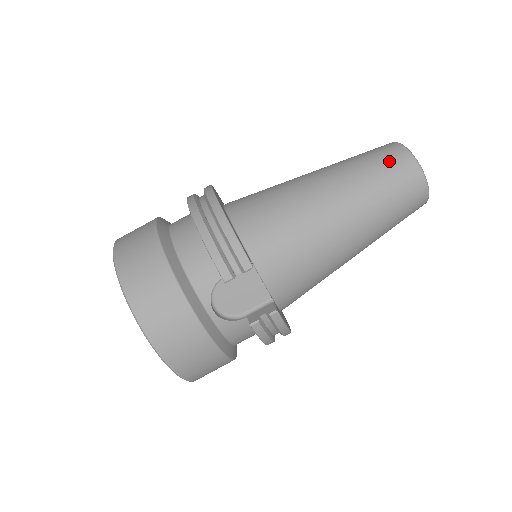
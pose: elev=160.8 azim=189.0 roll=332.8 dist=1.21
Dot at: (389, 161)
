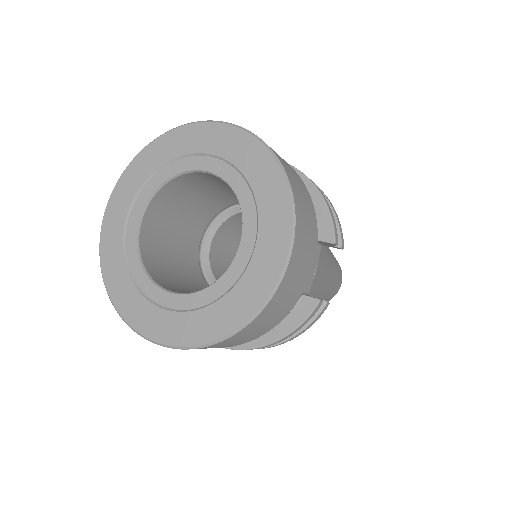
Dot at: occluded
